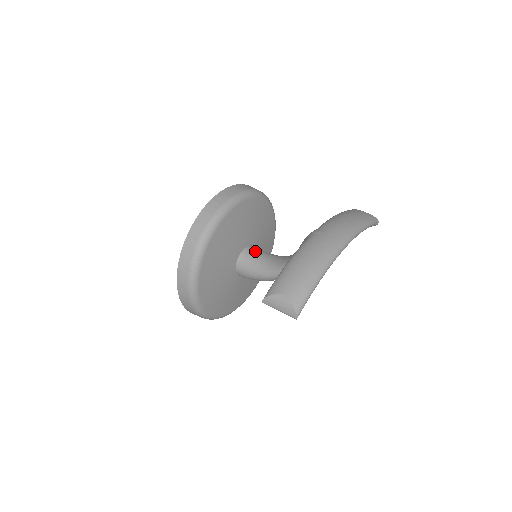
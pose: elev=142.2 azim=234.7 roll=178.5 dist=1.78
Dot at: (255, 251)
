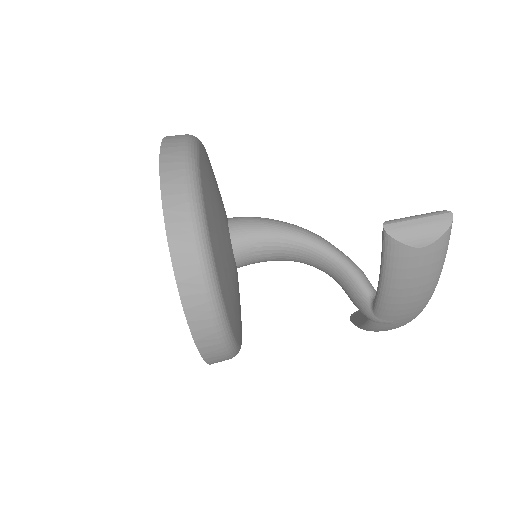
Dot at: (252, 260)
